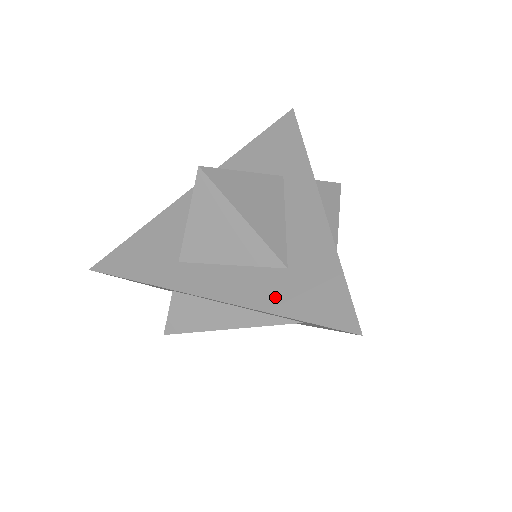
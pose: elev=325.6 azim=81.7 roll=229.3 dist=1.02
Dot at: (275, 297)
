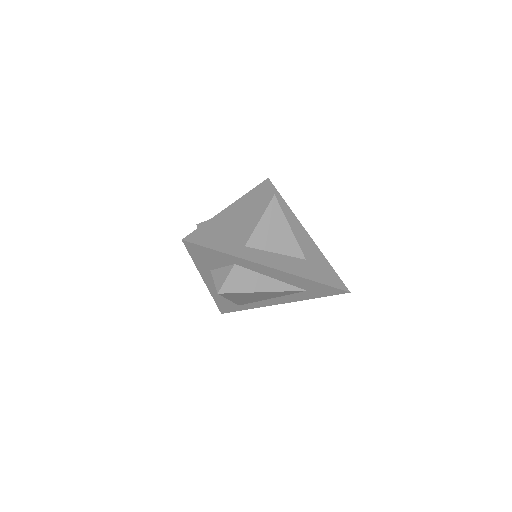
Dot at: (307, 272)
